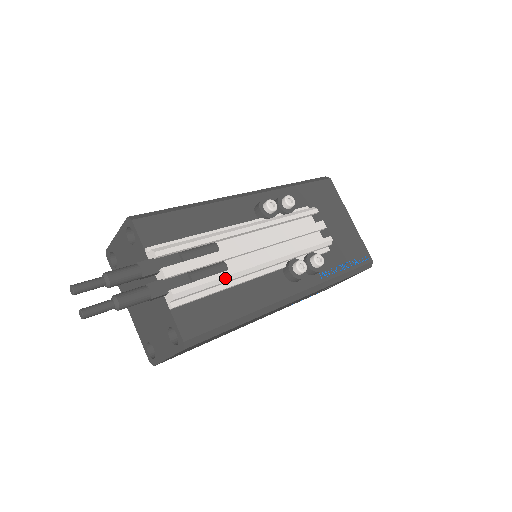
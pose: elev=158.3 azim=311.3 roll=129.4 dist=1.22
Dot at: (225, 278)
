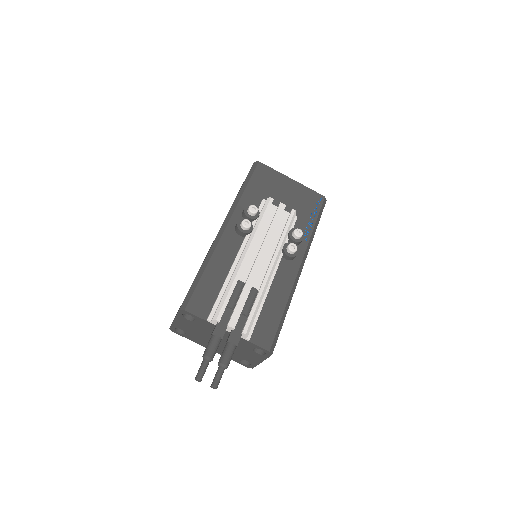
Dot at: (261, 297)
